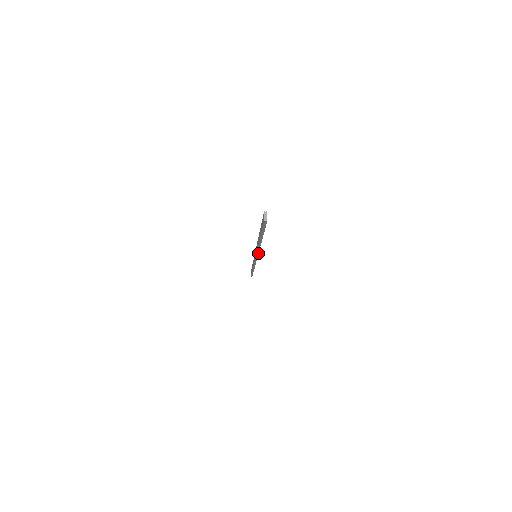
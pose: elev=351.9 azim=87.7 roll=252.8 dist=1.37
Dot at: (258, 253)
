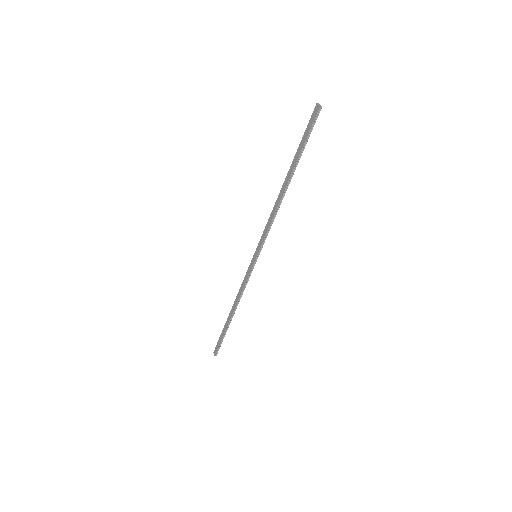
Dot at: (269, 230)
